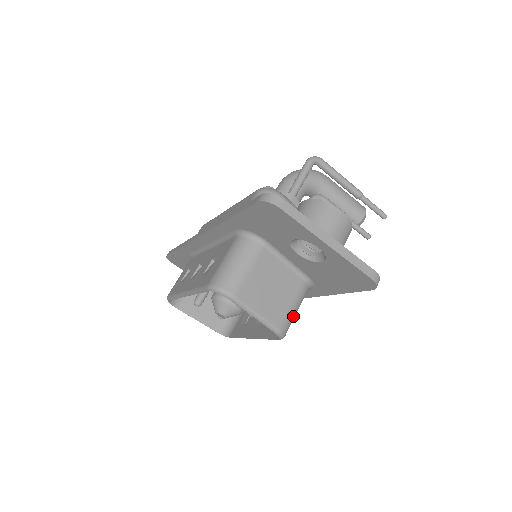
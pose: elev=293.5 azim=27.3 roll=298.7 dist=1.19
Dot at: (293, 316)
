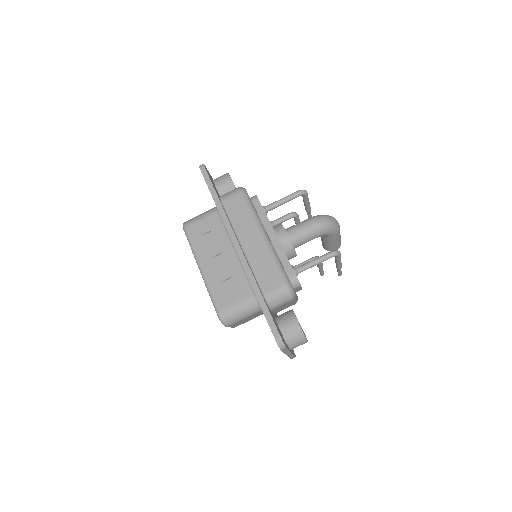
Dot at: occluded
